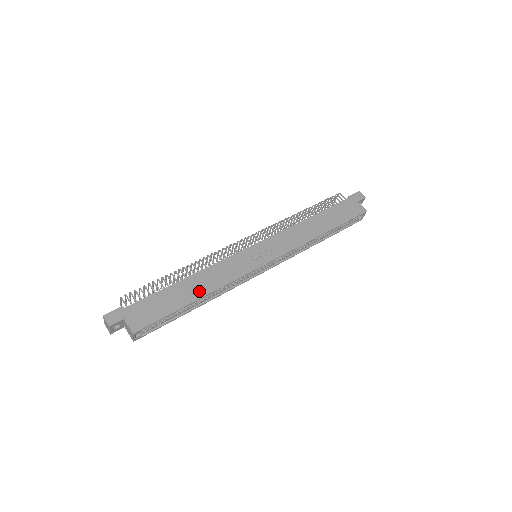
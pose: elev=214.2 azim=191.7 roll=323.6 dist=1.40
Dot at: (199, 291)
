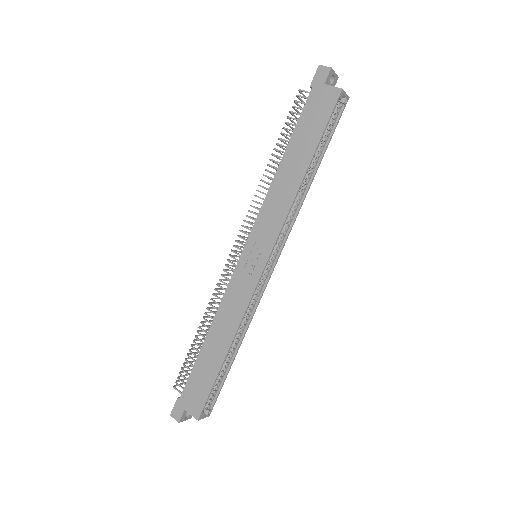
Dot at: (223, 344)
